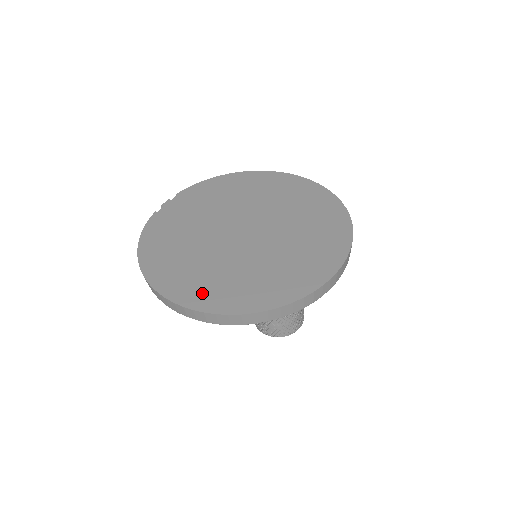
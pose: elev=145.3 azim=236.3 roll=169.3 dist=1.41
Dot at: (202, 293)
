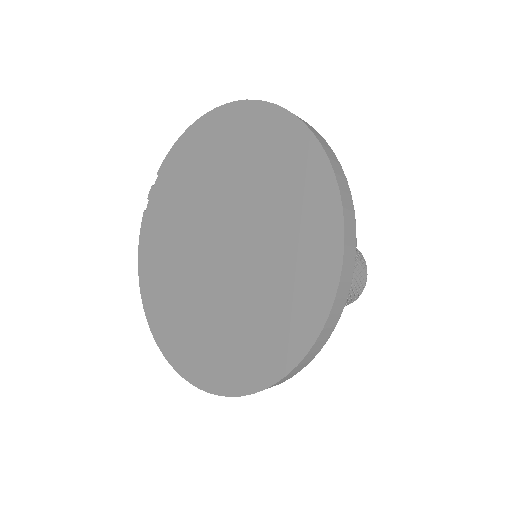
Dot at: (188, 355)
